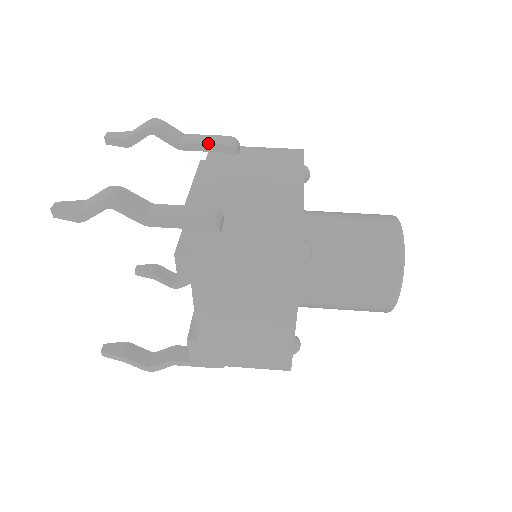
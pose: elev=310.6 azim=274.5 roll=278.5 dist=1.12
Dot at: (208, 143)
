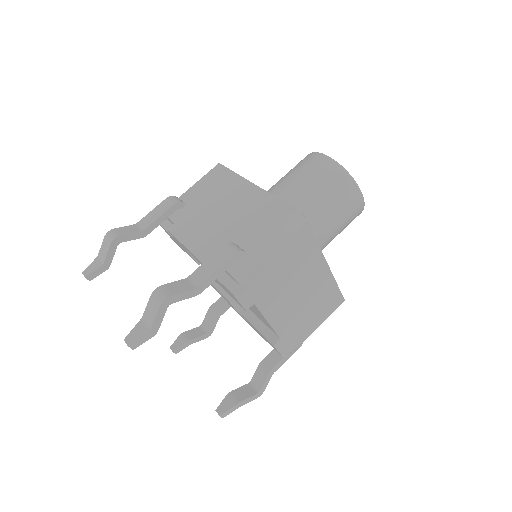
Dot at: (160, 214)
